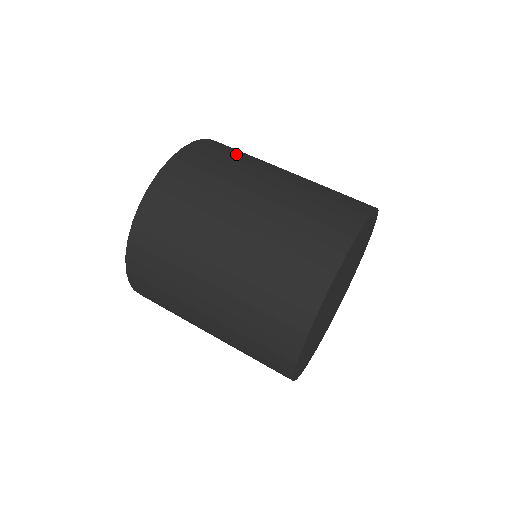
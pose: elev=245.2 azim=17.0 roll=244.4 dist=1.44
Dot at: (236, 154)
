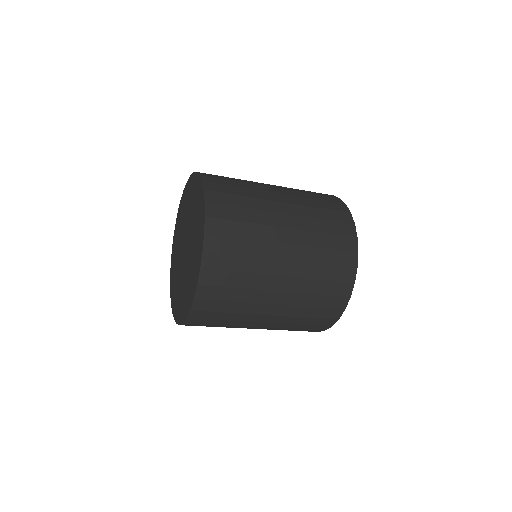
Dot at: occluded
